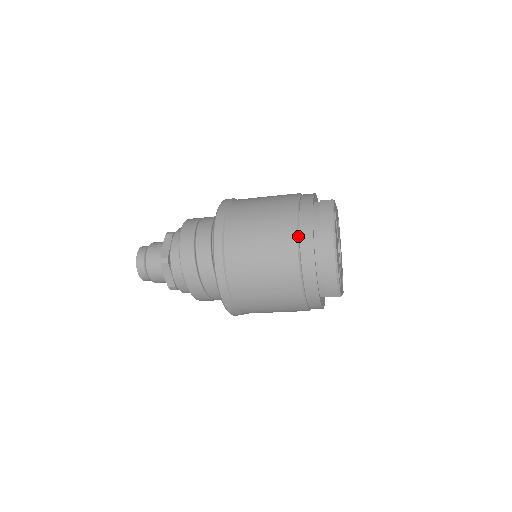
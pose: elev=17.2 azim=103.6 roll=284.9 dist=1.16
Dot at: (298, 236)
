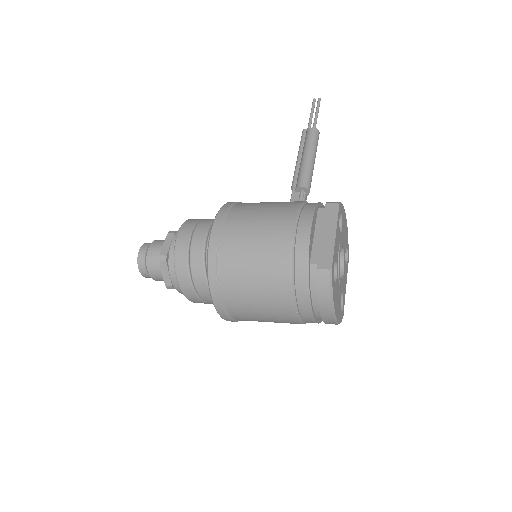
Dot at: (297, 309)
